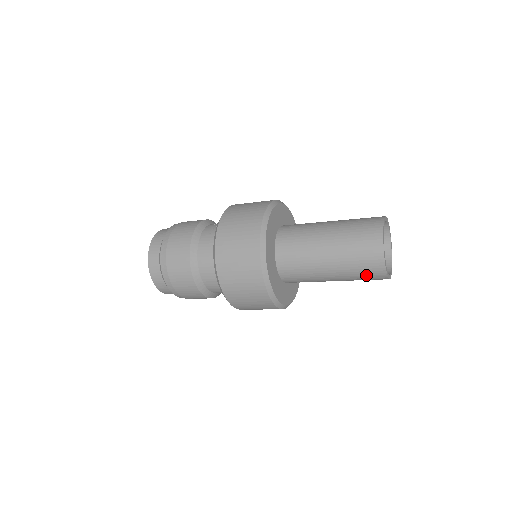
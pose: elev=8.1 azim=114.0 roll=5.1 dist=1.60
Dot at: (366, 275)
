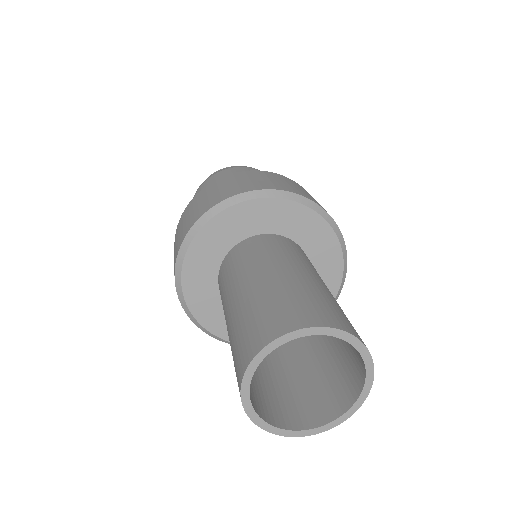
Dot at: (302, 405)
